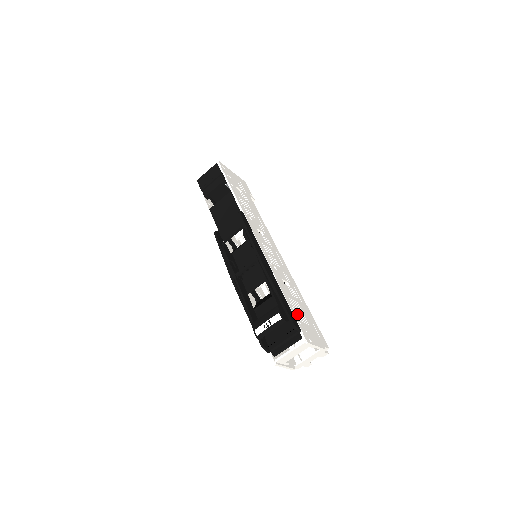
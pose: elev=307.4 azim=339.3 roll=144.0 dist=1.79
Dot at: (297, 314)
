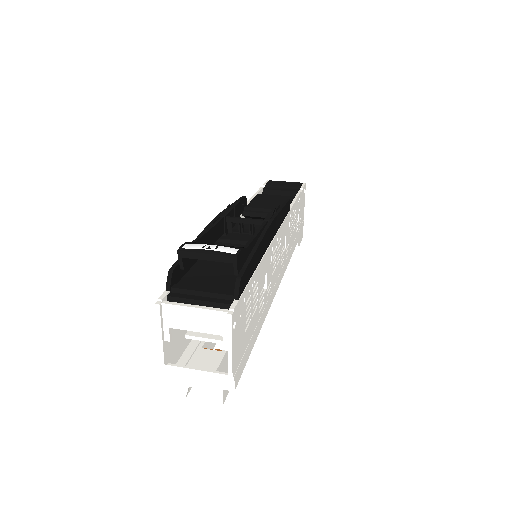
Dot at: (249, 298)
